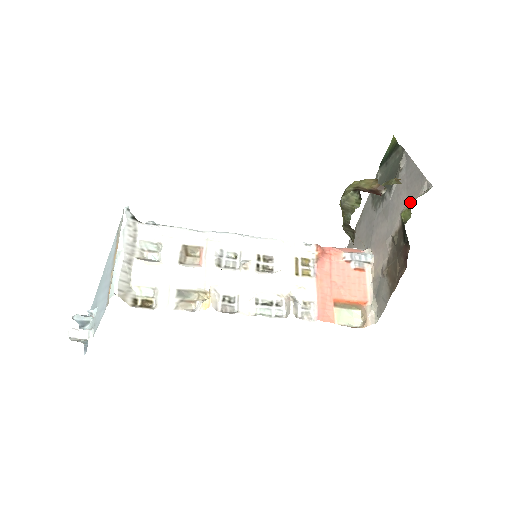
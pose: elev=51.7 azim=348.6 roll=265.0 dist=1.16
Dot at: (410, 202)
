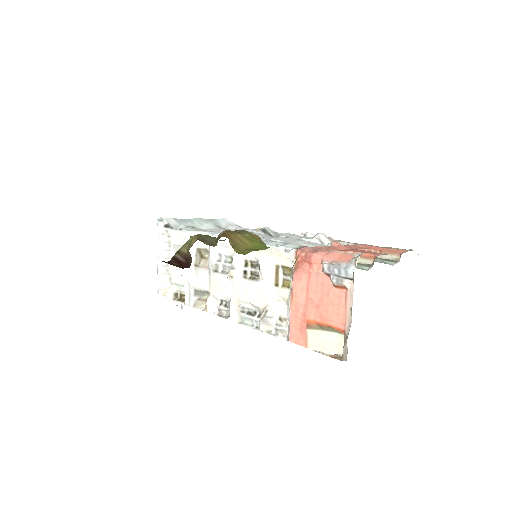
Dot at: occluded
